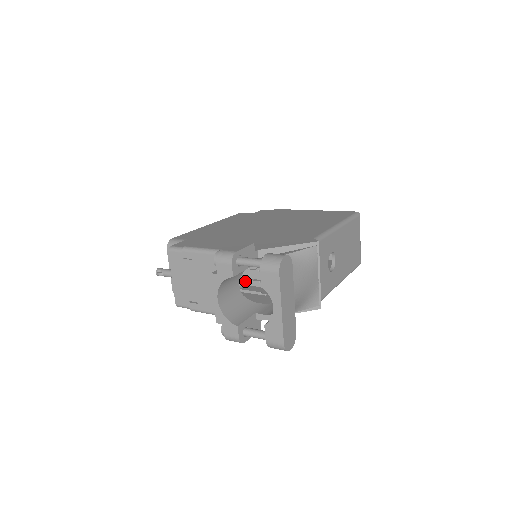
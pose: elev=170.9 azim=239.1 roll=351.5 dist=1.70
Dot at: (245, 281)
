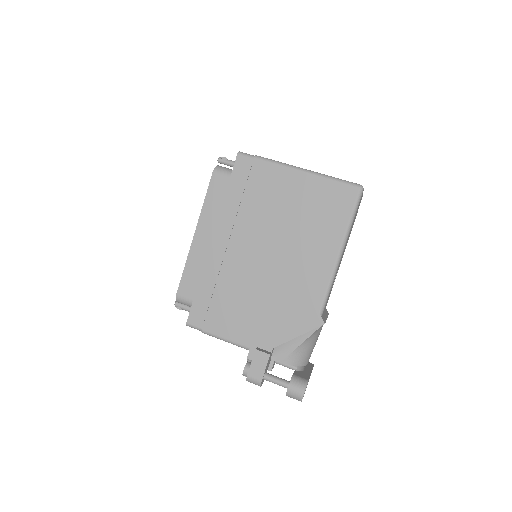
Dot at: occluded
